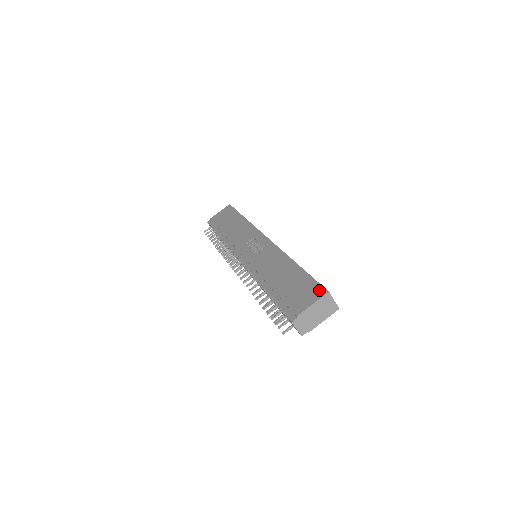
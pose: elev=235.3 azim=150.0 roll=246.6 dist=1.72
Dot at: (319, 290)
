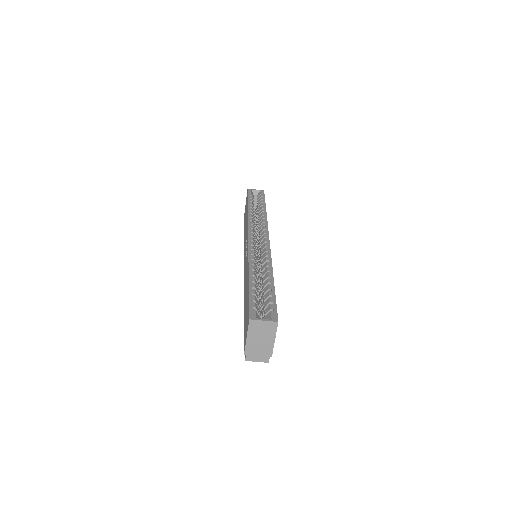
Dot at: (248, 317)
